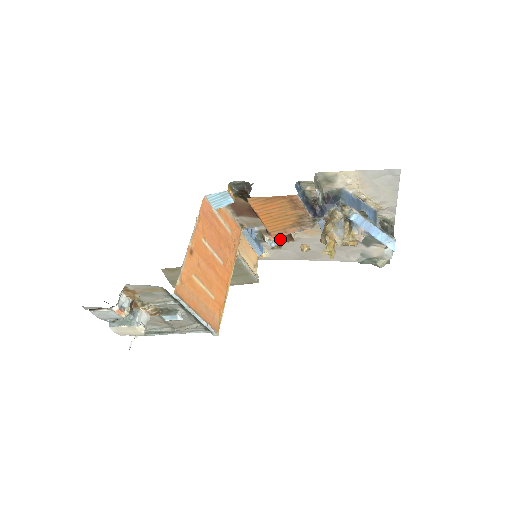
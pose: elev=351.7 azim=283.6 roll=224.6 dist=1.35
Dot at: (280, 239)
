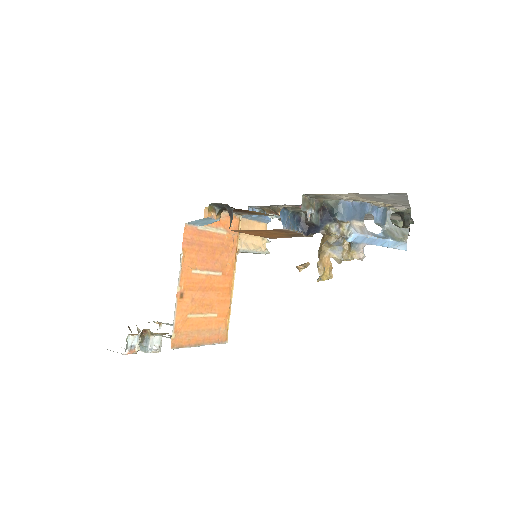
Dot at: occluded
